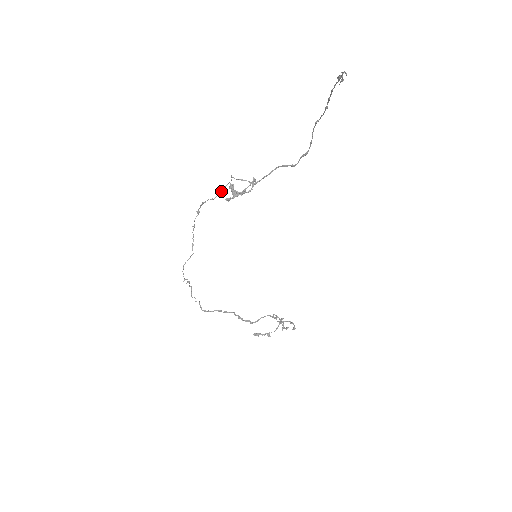
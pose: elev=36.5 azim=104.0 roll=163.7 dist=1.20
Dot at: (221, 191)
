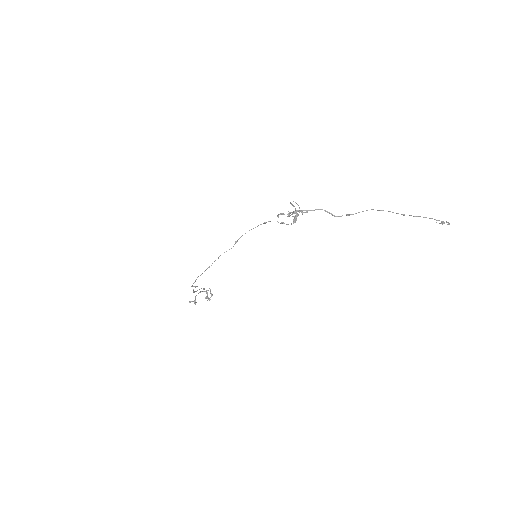
Dot at: (296, 218)
